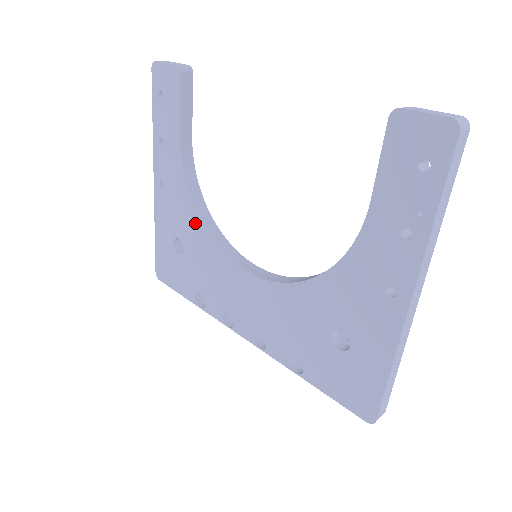
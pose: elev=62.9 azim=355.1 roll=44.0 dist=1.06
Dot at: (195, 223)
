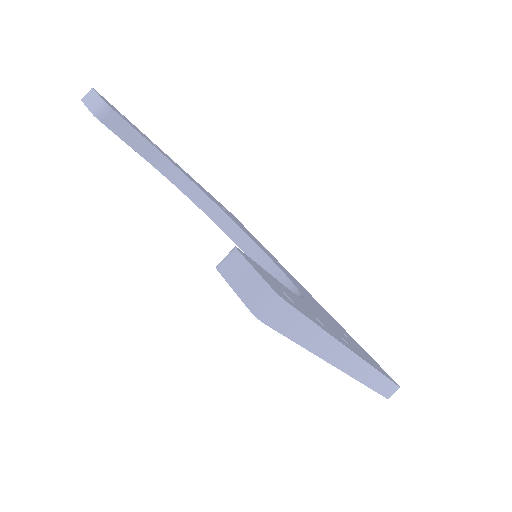
Dot at: occluded
